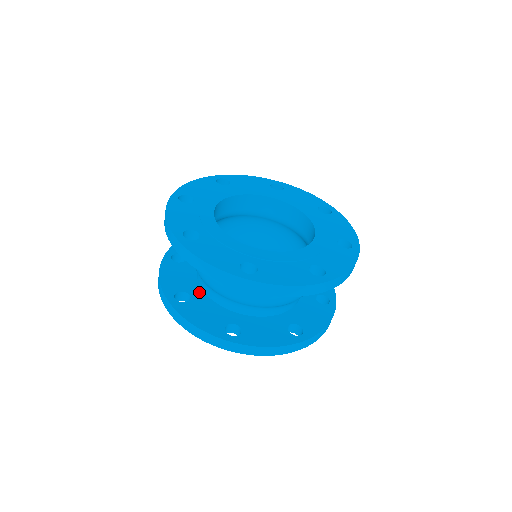
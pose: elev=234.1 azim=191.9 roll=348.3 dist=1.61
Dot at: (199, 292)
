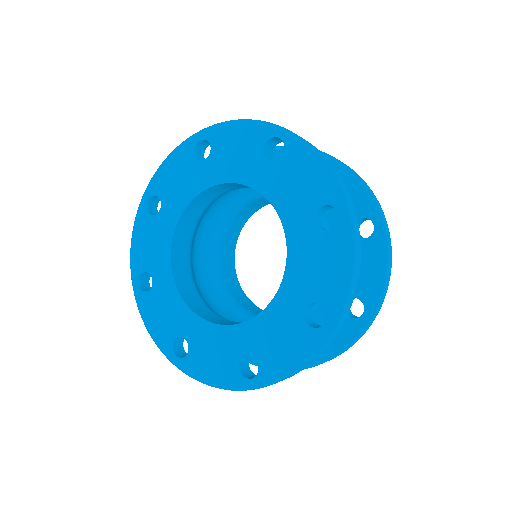
Dot at: occluded
